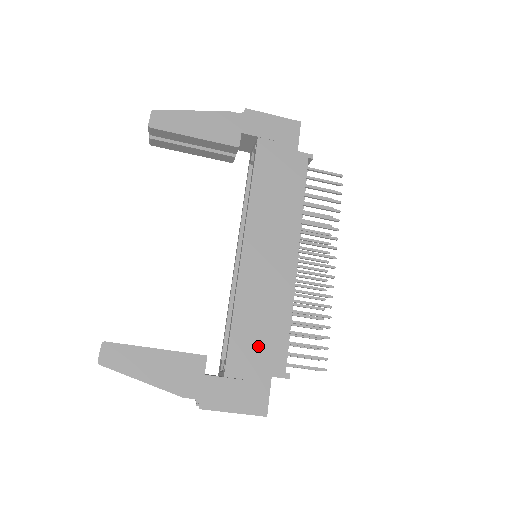
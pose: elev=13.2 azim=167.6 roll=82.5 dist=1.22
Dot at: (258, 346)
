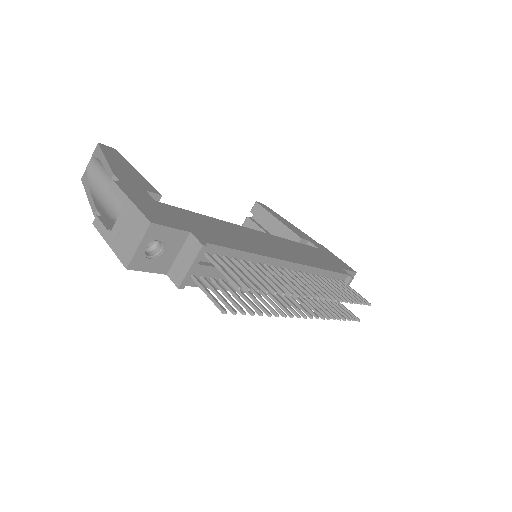
Dot at: (204, 227)
